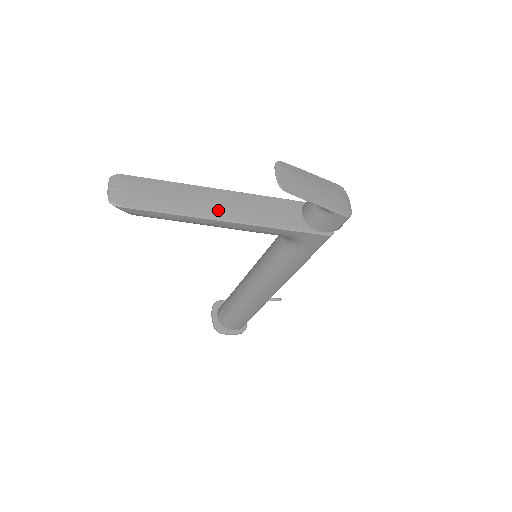
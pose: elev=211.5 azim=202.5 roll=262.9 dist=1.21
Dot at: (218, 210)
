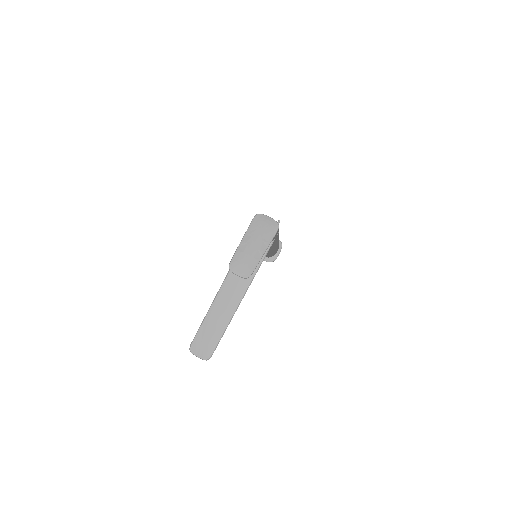
Dot at: (234, 301)
